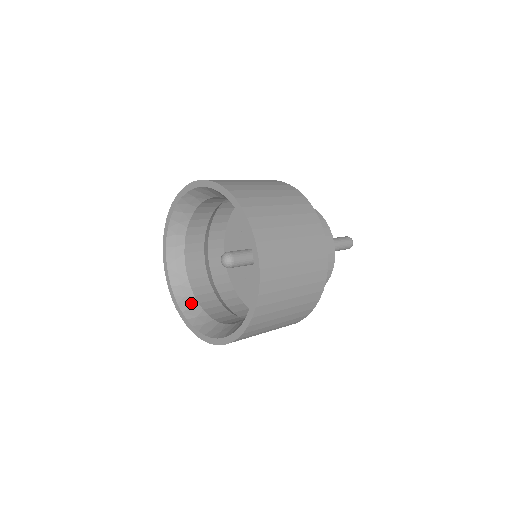
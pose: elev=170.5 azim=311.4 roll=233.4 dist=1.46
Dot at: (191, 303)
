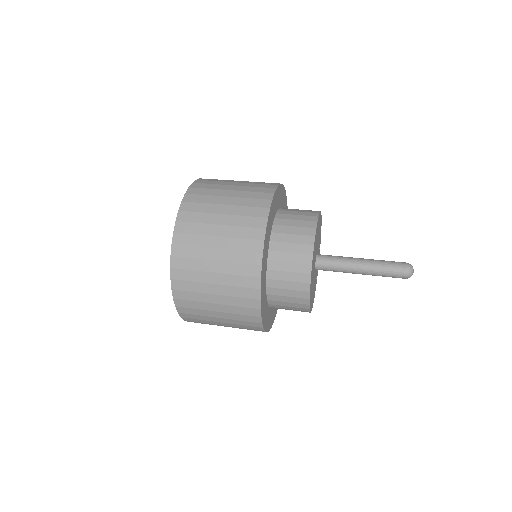
Dot at: occluded
